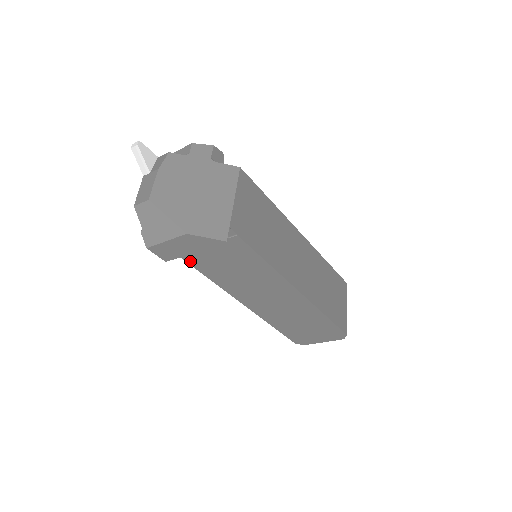
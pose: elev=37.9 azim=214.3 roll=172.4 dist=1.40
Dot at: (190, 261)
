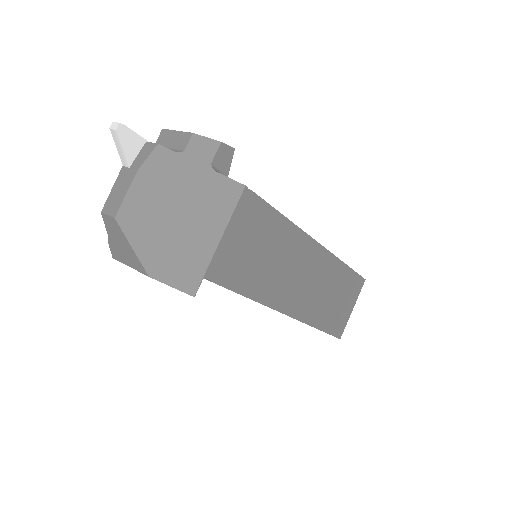
Dot at: occluded
